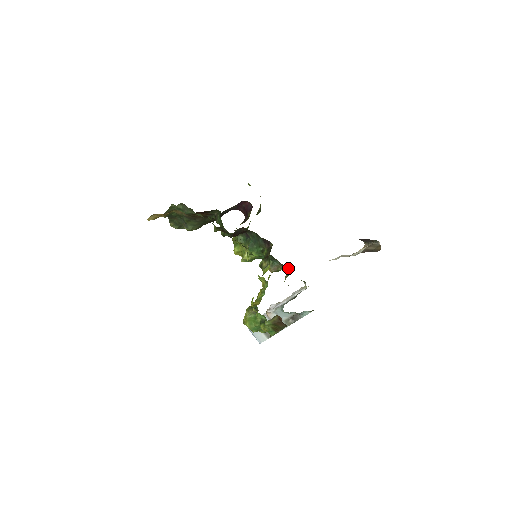
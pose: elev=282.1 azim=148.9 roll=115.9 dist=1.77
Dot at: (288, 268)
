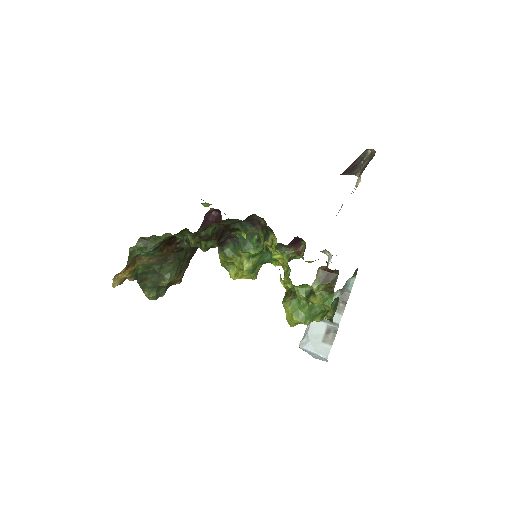
Dot at: (298, 247)
